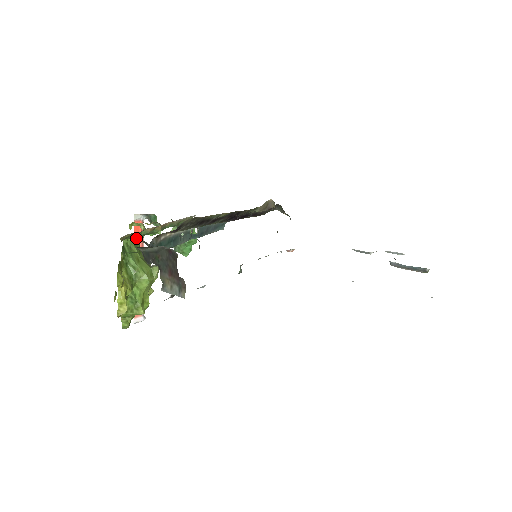
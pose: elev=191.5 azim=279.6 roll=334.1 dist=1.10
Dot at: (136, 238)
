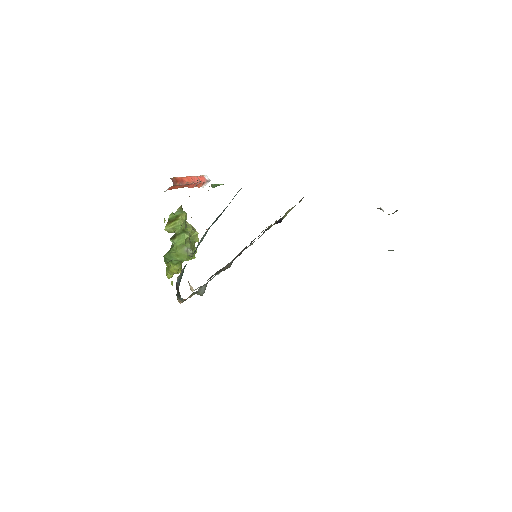
Dot at: (170, 250)
